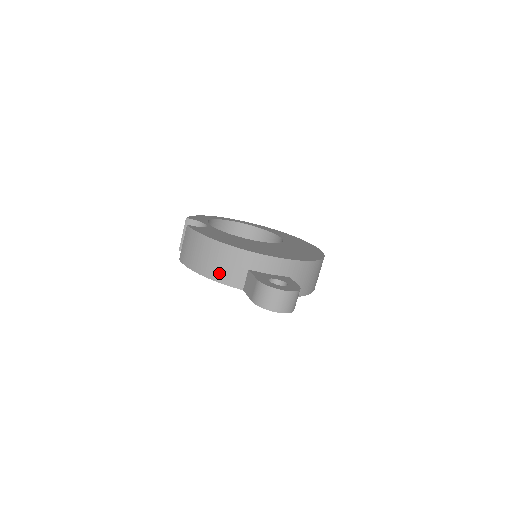
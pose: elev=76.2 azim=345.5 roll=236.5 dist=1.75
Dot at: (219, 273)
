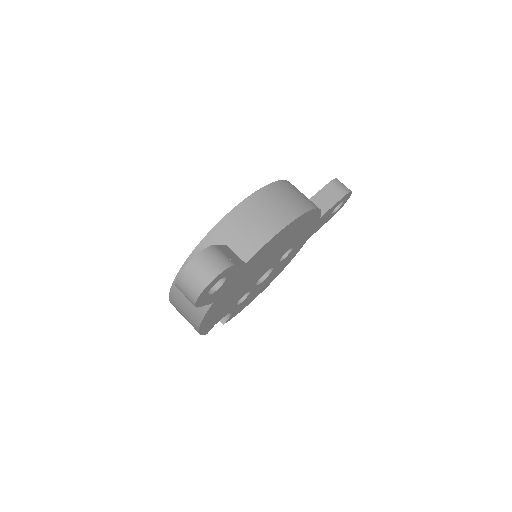
Dot at: (194, 314)
